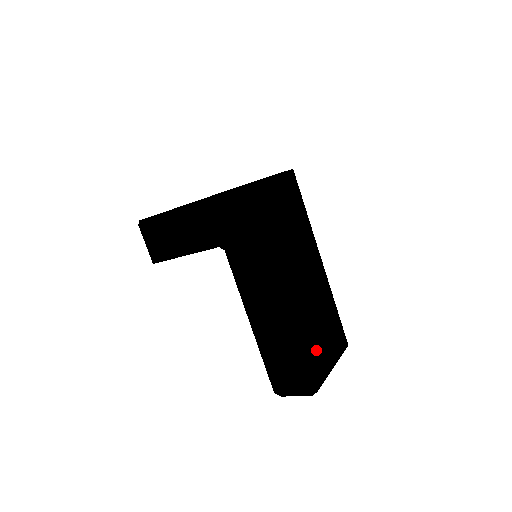
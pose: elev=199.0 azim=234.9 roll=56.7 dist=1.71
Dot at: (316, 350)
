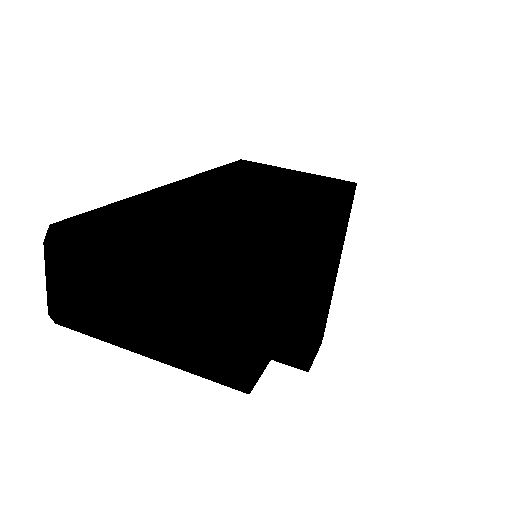
Dot at: (143, 219)
